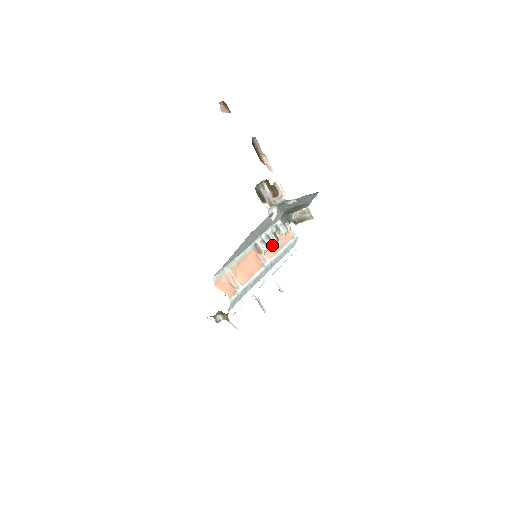
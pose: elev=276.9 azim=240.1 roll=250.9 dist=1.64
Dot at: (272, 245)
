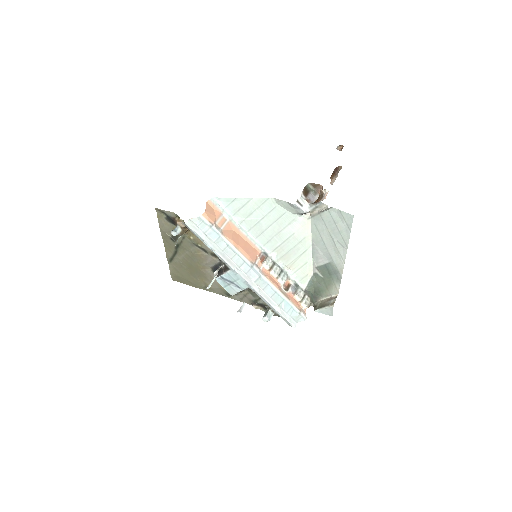
Dot at: (277, 279)
